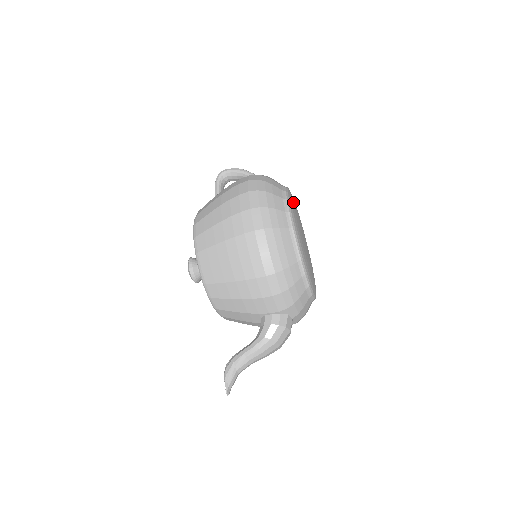
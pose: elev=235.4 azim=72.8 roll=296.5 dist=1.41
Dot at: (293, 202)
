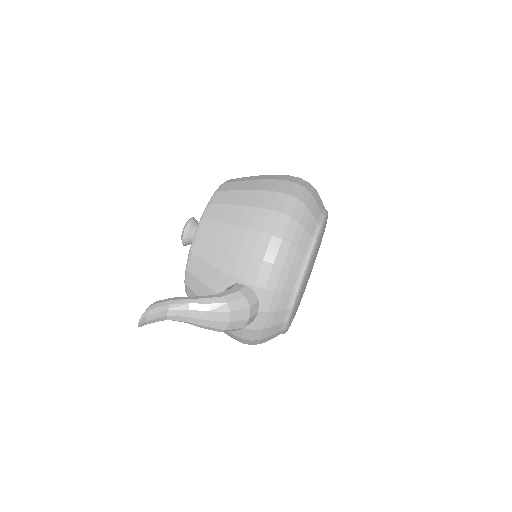
Dot at: occluded
